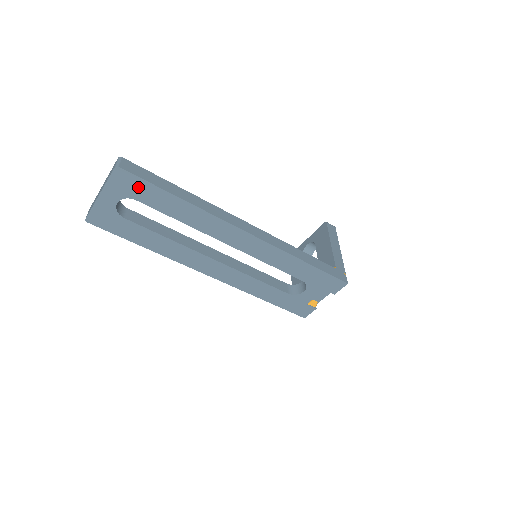
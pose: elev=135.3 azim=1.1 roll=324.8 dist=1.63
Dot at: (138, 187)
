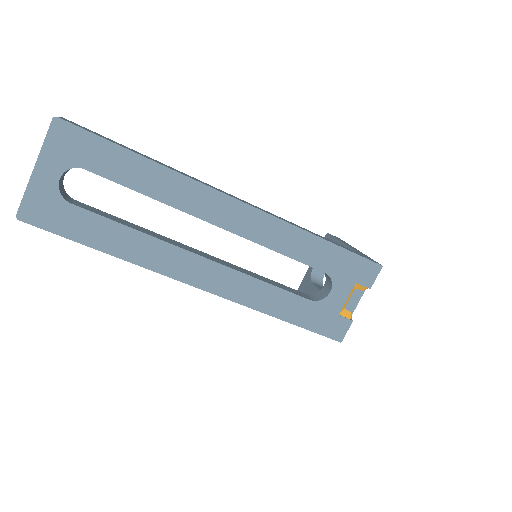
Dot at: (86, 147)
